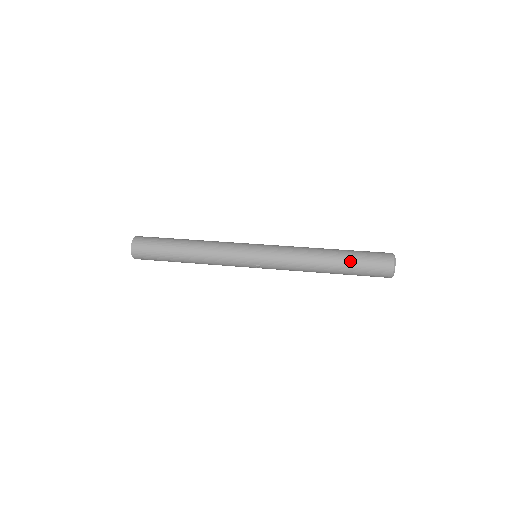
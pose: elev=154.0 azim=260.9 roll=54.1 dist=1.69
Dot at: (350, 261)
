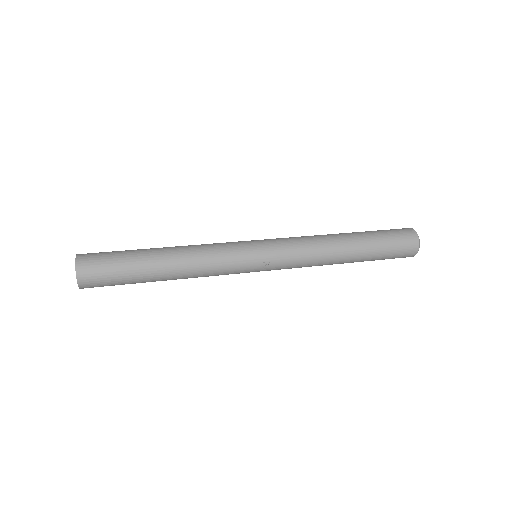
Dot at: (372, 238)
